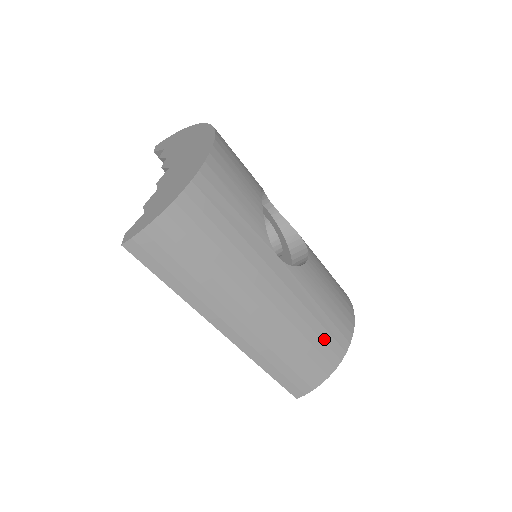
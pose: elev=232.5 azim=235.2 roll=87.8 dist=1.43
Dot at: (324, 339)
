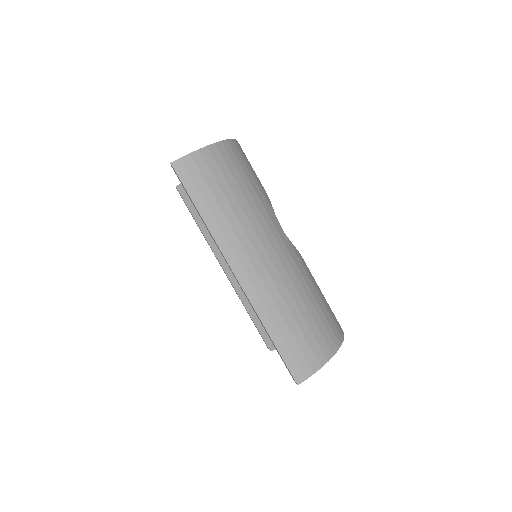
Dot at: (321, 318)
